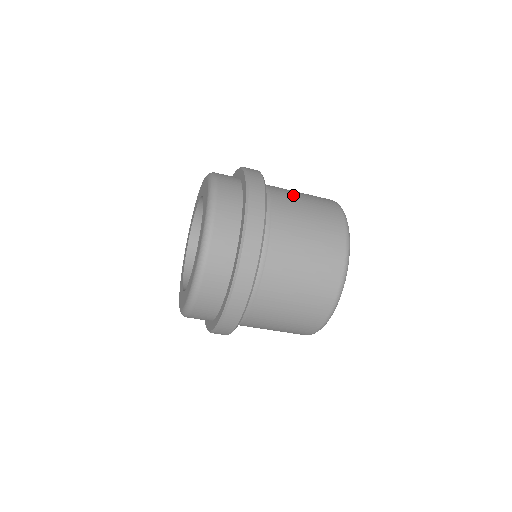
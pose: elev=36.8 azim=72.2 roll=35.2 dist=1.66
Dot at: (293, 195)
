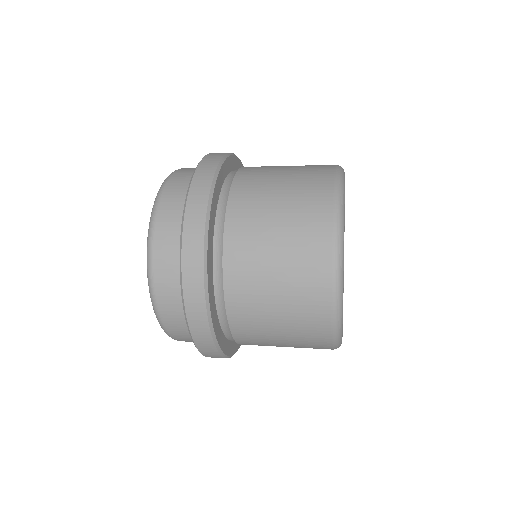
Dot at: (260, 302)
